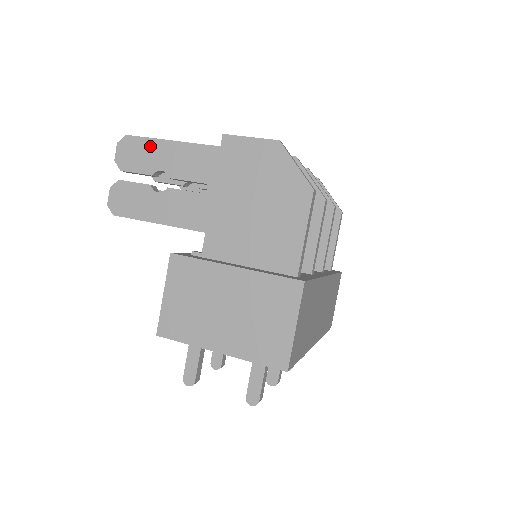
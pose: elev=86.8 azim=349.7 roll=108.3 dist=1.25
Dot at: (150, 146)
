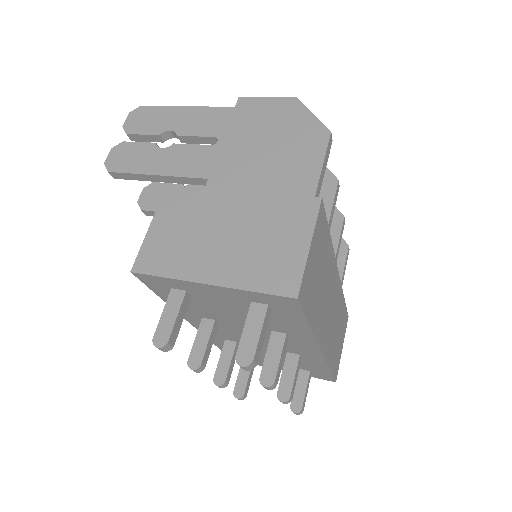
Dot at: (162, 112)
